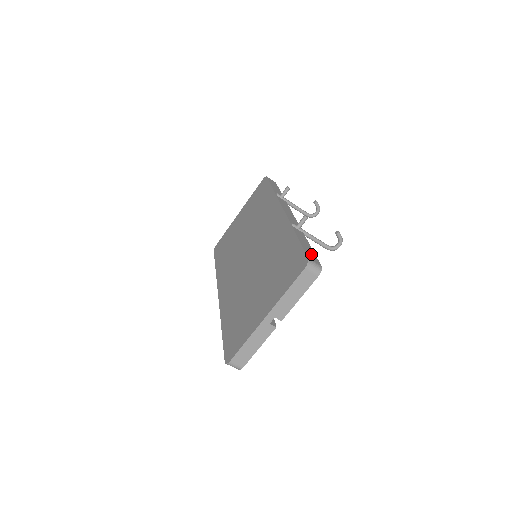
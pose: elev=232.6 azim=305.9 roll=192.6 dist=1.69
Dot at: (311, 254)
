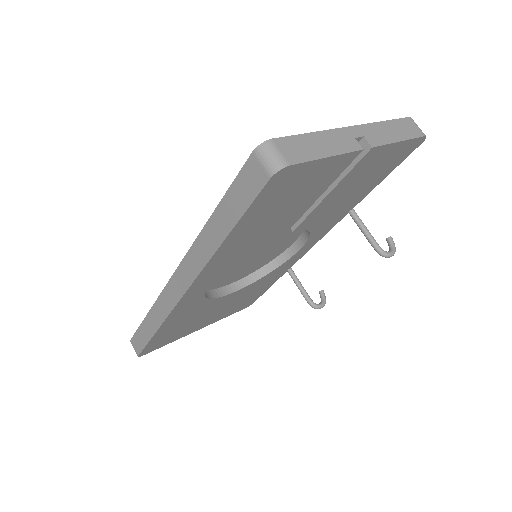
Dot at: occluded
